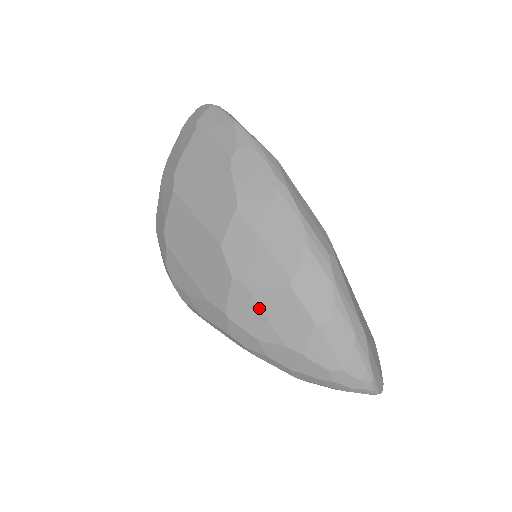
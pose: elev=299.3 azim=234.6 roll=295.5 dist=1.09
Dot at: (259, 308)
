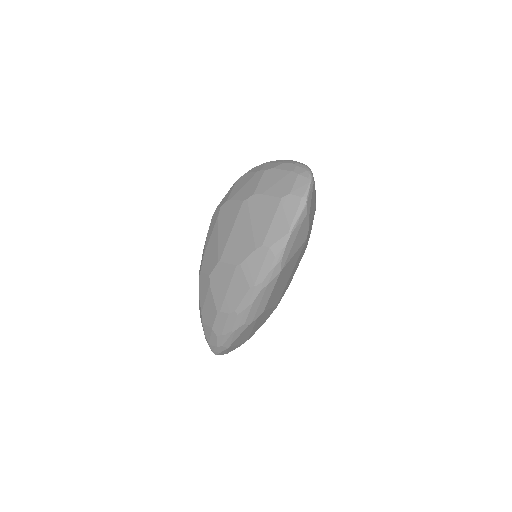
Dot at: (206, 295)
